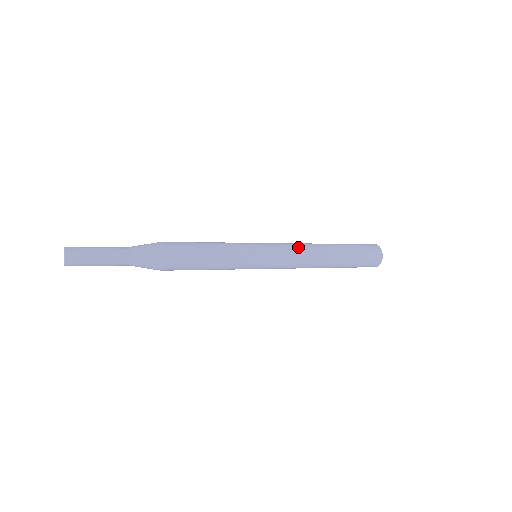
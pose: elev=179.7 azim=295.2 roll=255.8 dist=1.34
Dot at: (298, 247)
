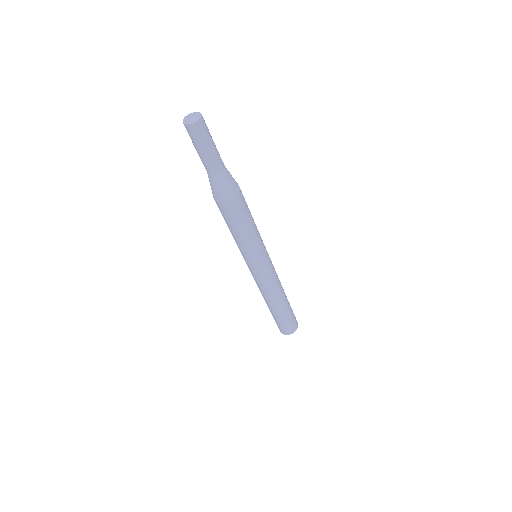
Dot at: occluded
